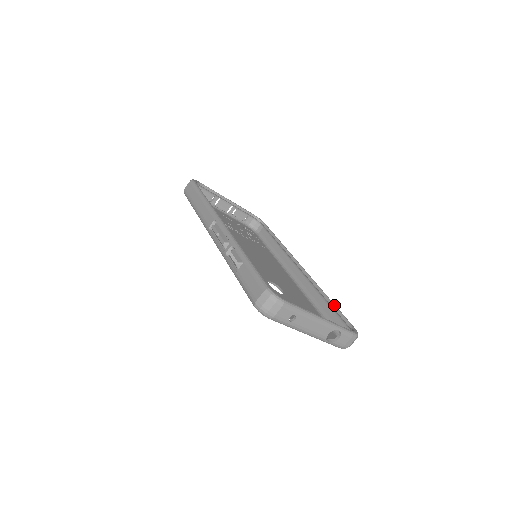
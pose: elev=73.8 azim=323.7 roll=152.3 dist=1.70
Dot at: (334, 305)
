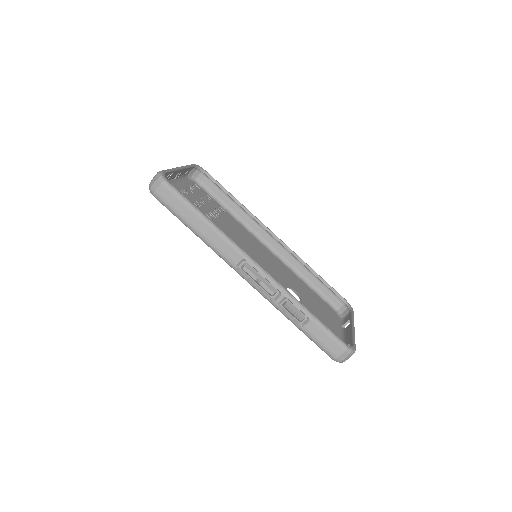
Dot at: (323, 280)
